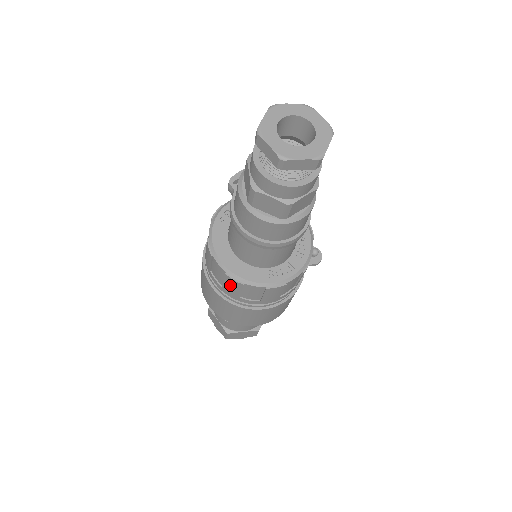
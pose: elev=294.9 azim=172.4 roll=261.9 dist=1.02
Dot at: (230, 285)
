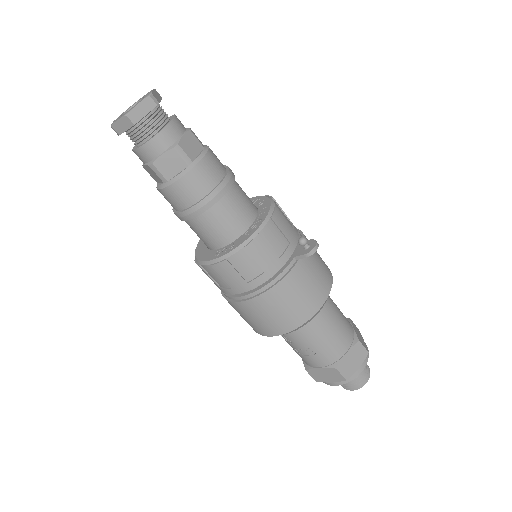
Dot at: (205, 273)
